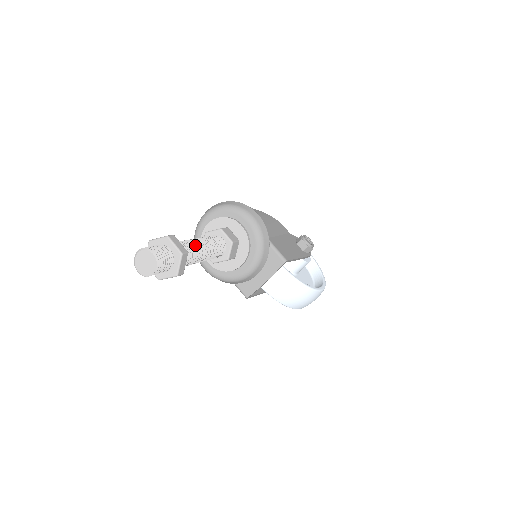
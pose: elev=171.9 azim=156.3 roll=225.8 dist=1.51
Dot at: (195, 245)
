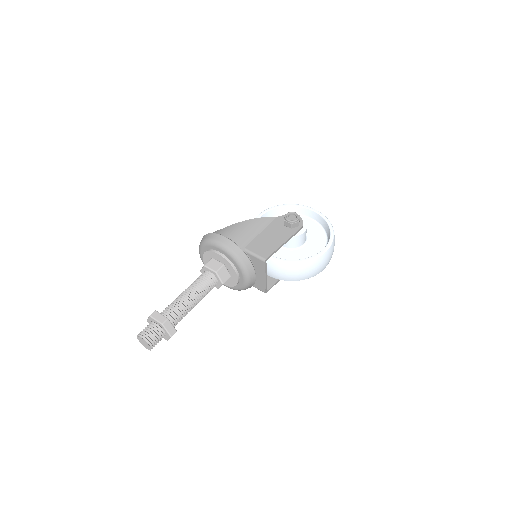
Dot at: (181, 301)
